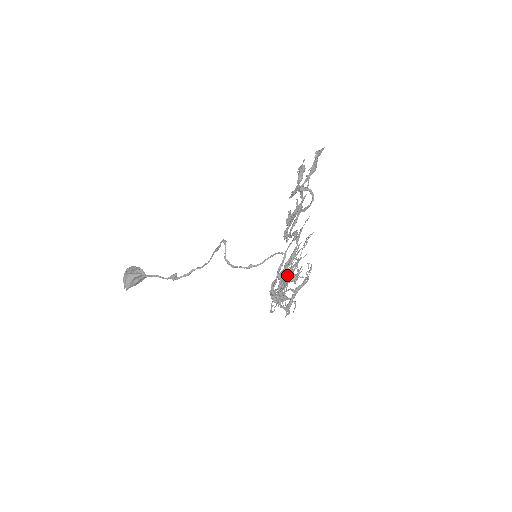
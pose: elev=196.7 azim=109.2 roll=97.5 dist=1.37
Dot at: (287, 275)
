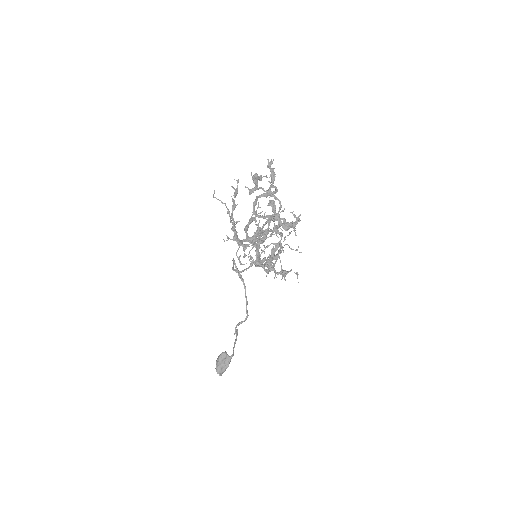
Dot at: (245, 229)
